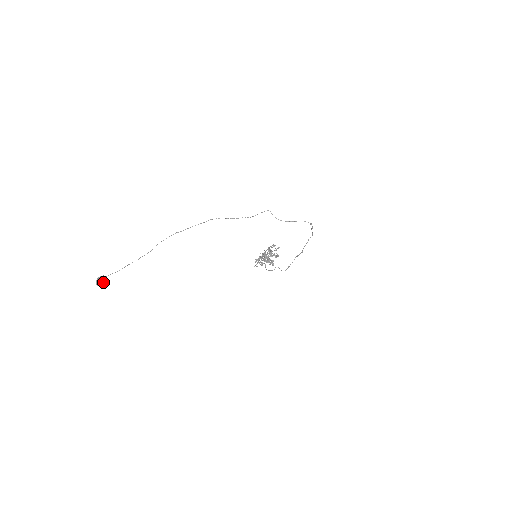
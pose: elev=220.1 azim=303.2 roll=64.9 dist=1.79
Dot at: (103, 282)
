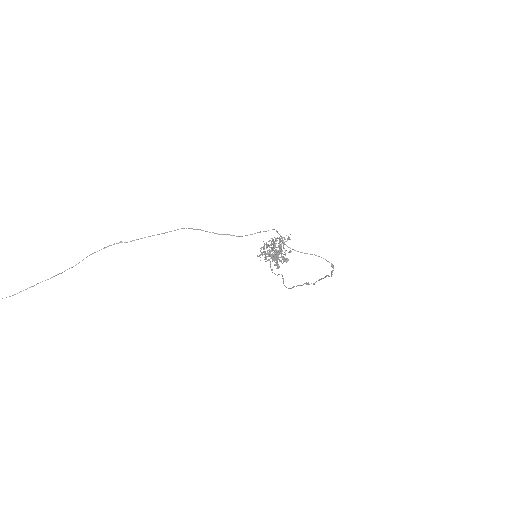
Dot at: out of frame
